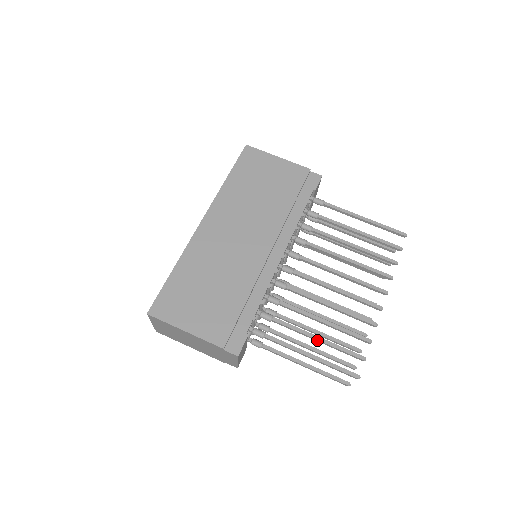
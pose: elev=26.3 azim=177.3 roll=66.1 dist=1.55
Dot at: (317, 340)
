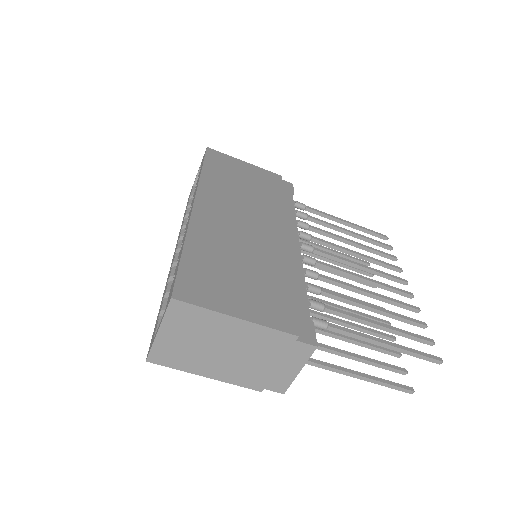
Dot at: (381, 327)
